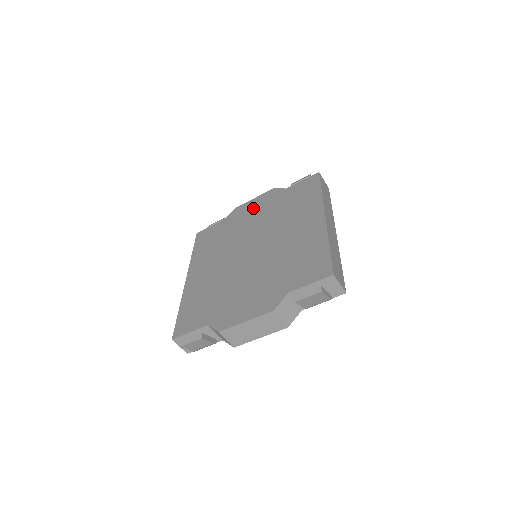
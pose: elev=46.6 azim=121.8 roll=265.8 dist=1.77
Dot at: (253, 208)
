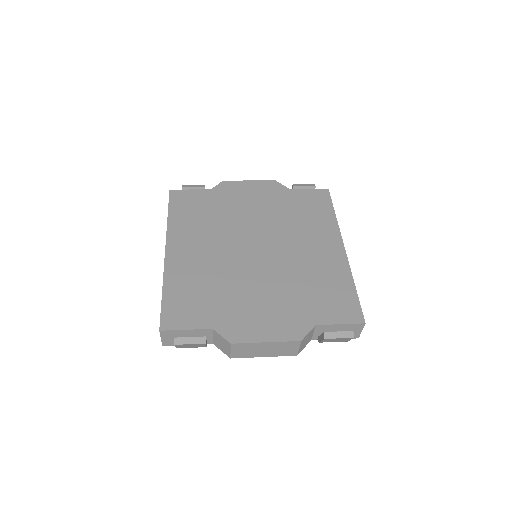
Dot at: (250, 194)
